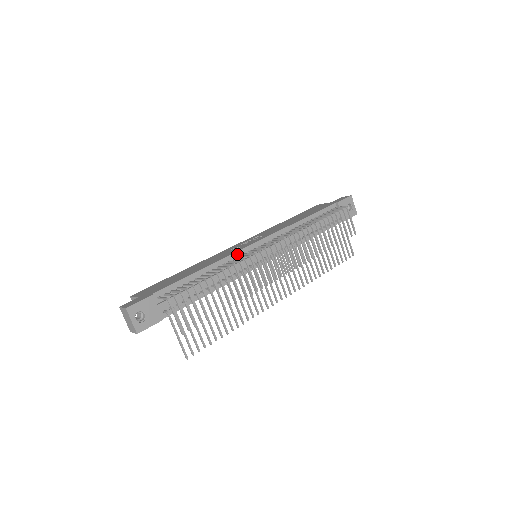
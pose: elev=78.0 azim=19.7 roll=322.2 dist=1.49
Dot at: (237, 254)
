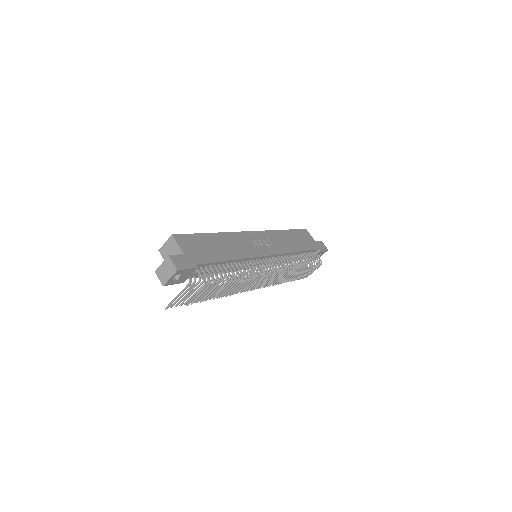
Dot at: (254, 258)
